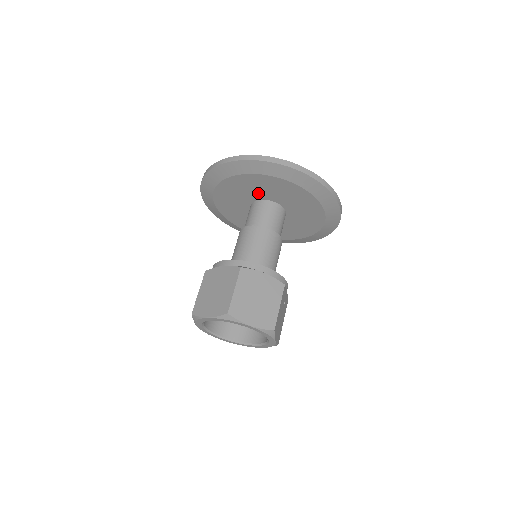
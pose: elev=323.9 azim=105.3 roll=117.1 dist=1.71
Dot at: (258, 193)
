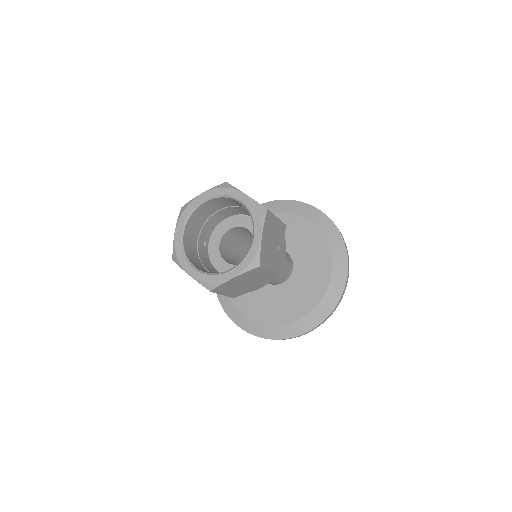
Dot at: occluded
